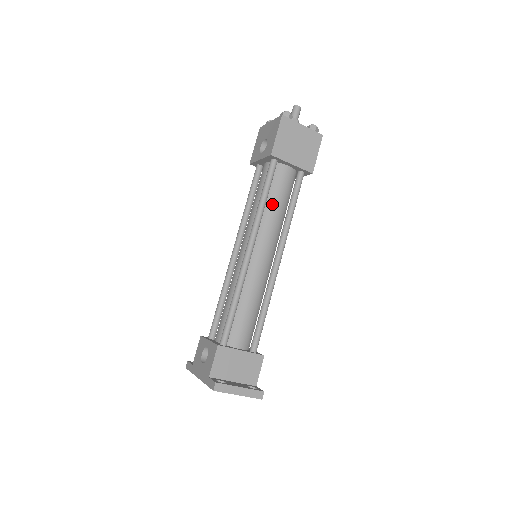
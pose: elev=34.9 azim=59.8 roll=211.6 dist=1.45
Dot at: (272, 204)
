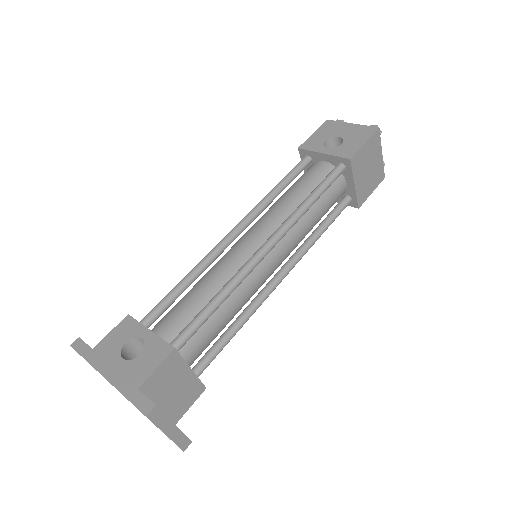
Dot at: (313, 211)
